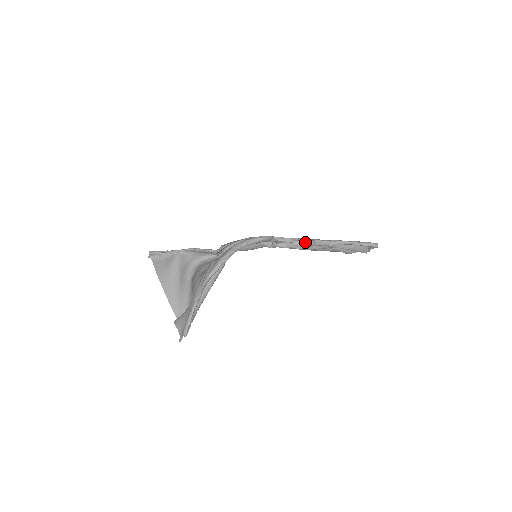
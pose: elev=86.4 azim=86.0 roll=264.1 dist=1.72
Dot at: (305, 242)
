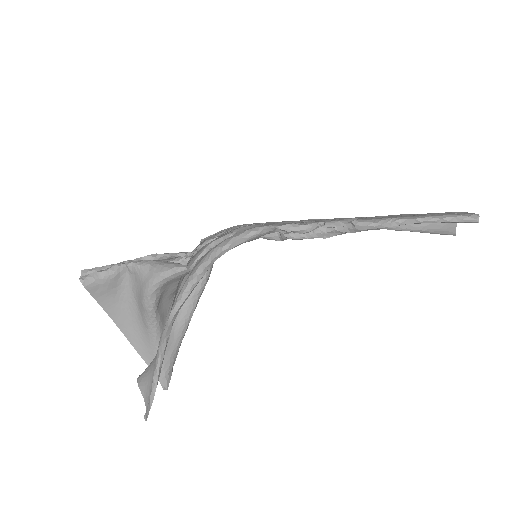
Dot at: (337, 227)
